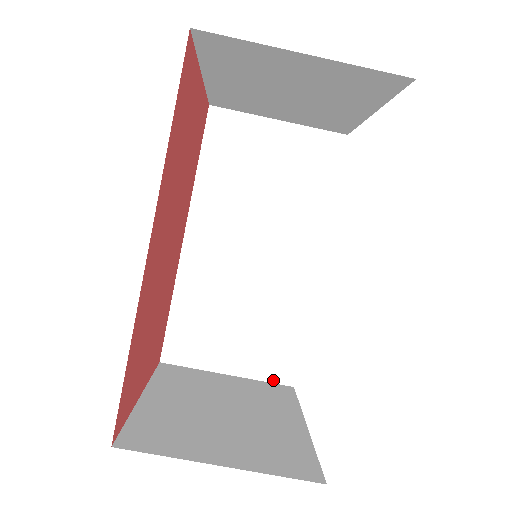
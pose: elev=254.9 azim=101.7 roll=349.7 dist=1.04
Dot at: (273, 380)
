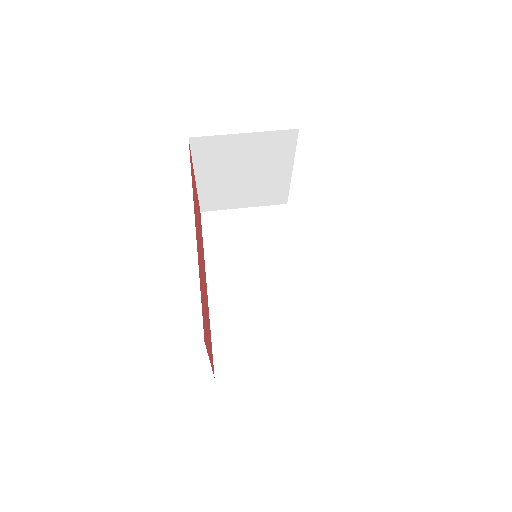
Dot at: (301, 365)
